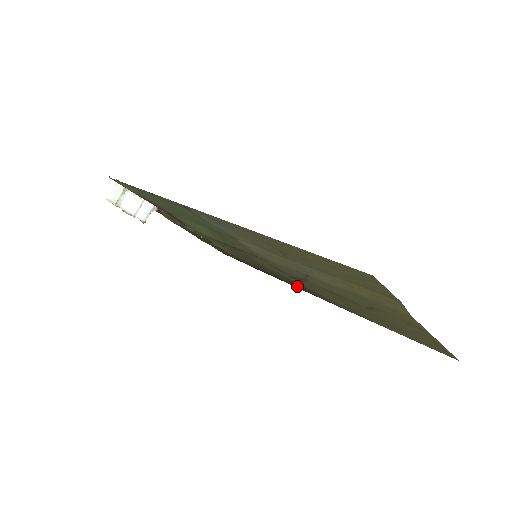
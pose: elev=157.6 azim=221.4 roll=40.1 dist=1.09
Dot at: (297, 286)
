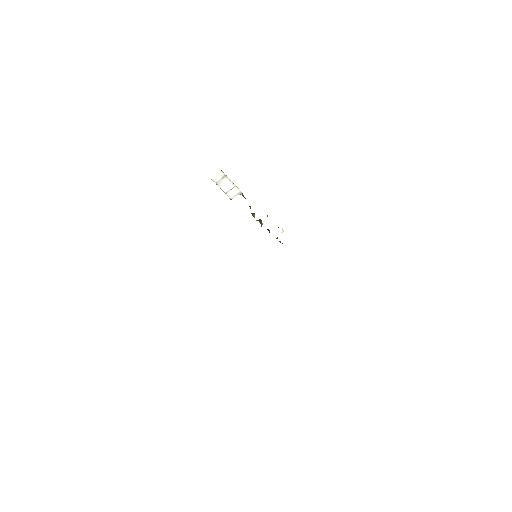
Dot at: occluded
